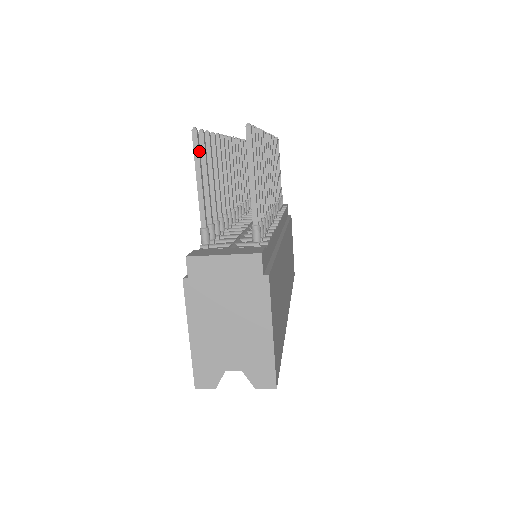
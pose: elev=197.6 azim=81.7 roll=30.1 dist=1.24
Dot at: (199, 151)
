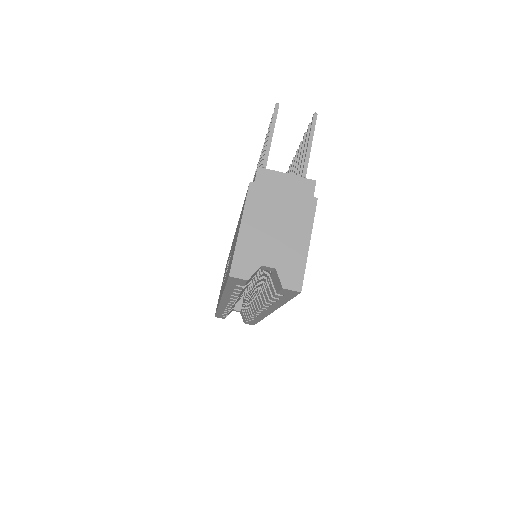
Dot at: (276, 118)
